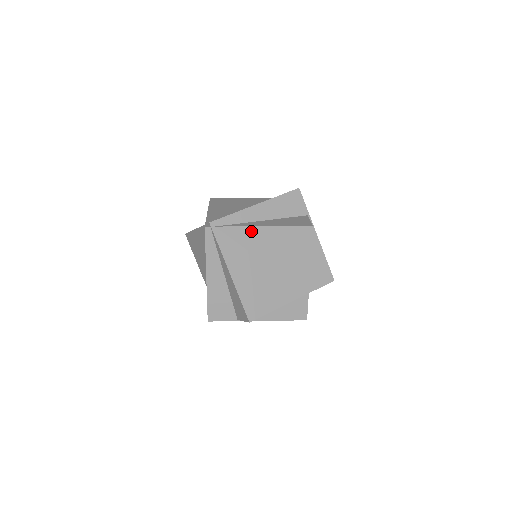
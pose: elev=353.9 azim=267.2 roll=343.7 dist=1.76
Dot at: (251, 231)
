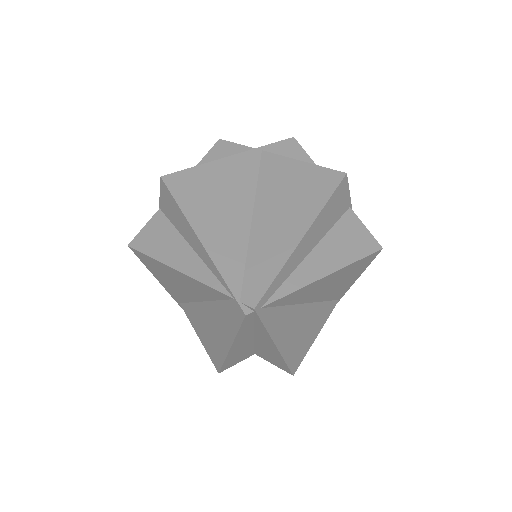
Dot at: (307, 288)
